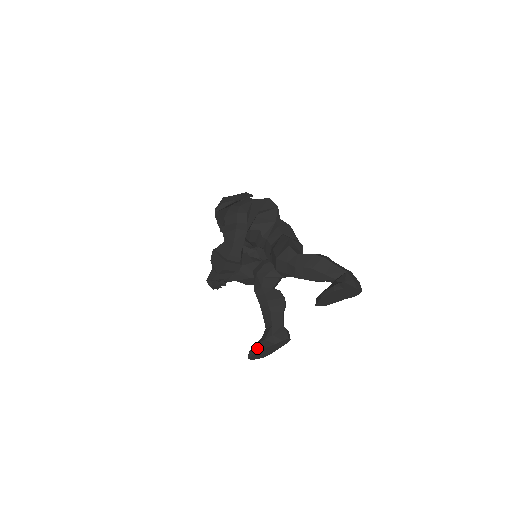
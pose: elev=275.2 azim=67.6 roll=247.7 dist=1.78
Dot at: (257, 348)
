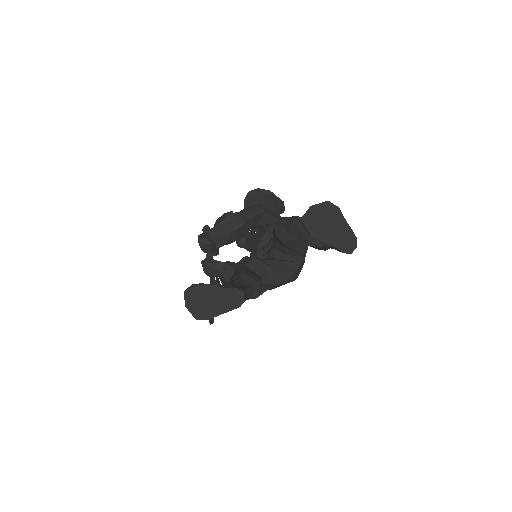
Dot at: (203, 283)
